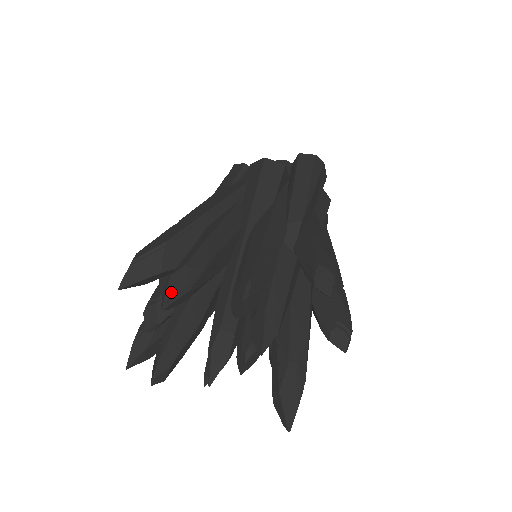
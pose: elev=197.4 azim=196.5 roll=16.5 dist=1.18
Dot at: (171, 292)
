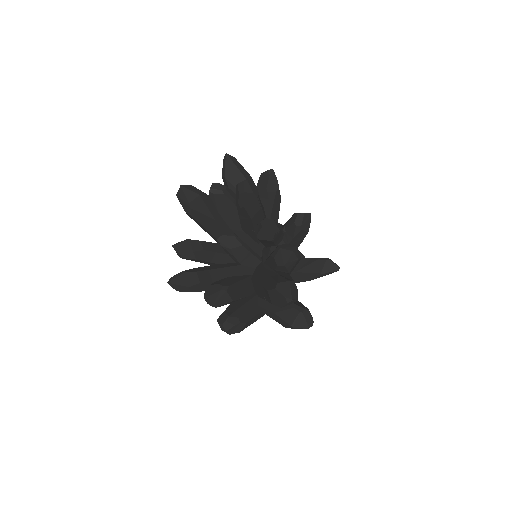
Dot at: occluded
